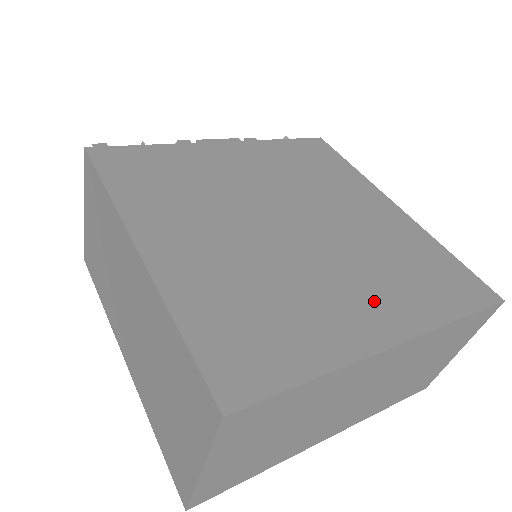
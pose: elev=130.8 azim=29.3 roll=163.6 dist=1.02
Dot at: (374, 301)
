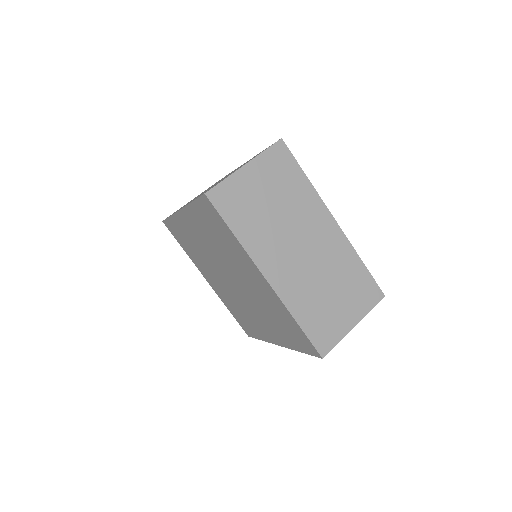
Dot at: occluded
